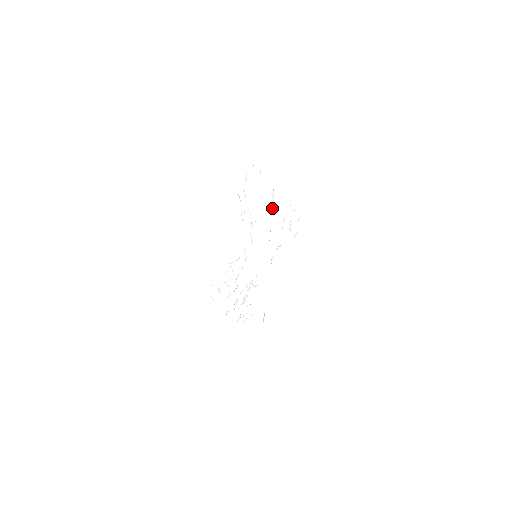
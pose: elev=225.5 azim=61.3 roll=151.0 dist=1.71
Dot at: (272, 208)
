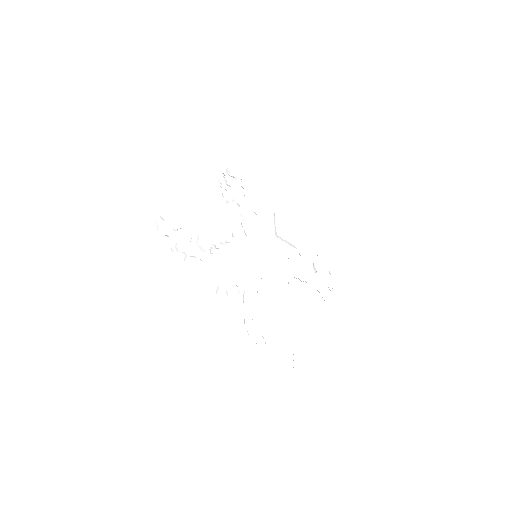
Dot at: occluded
